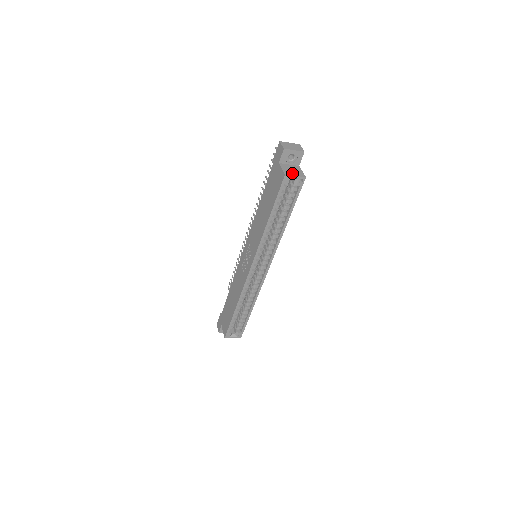
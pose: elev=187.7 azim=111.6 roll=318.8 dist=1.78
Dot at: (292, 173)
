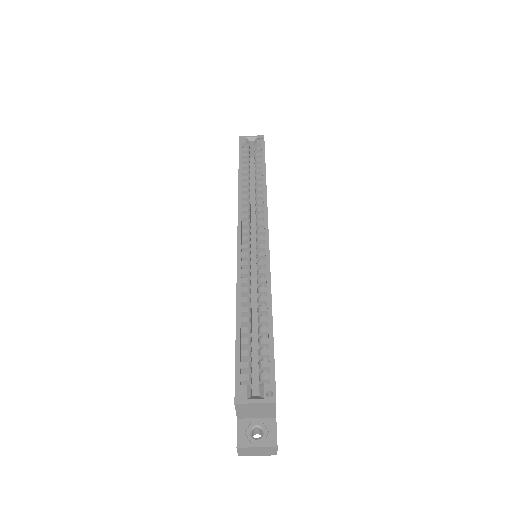
Dot at: (249, 140)
